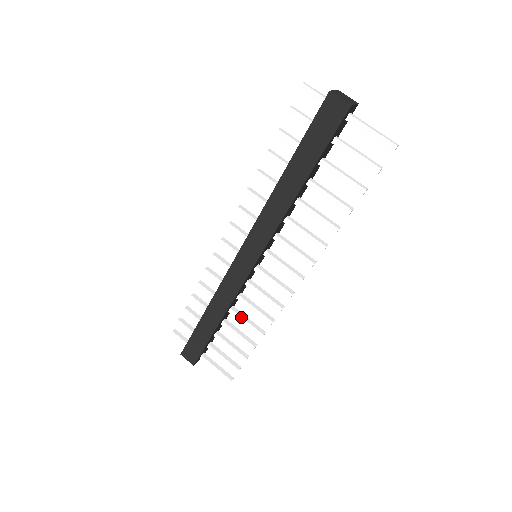
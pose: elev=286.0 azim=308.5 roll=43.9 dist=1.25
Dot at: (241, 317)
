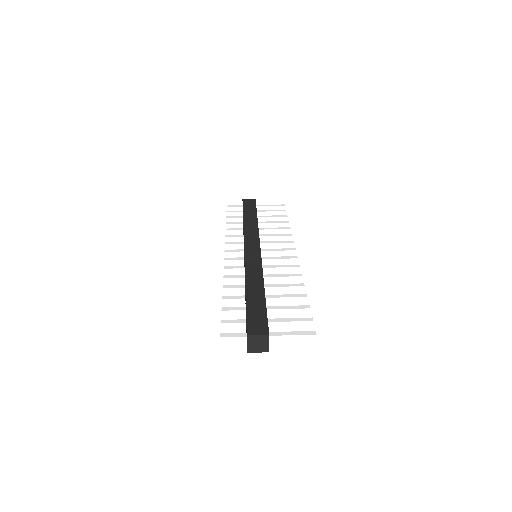
Dot at: (277, 284)
